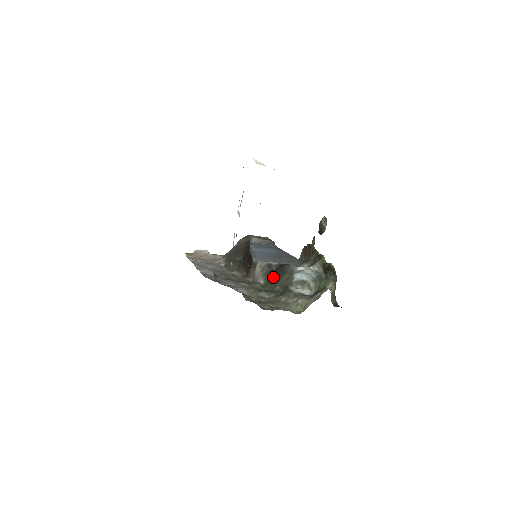
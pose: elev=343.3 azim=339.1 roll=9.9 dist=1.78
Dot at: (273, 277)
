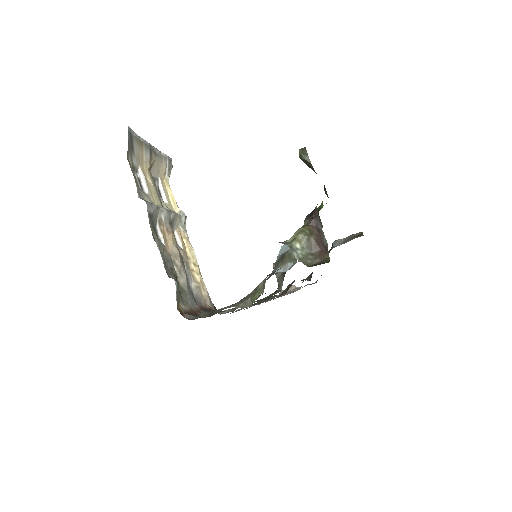
Dot at: occluded
